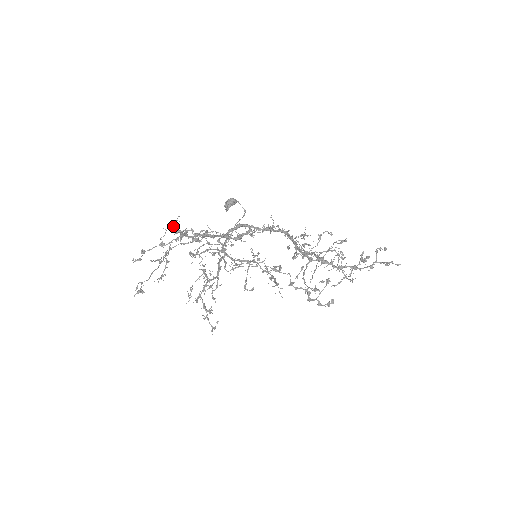
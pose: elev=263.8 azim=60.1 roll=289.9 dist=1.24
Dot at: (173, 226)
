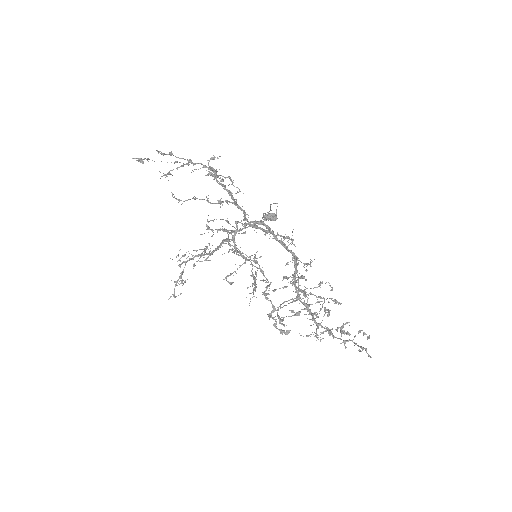
Dot at: (210, 159)
